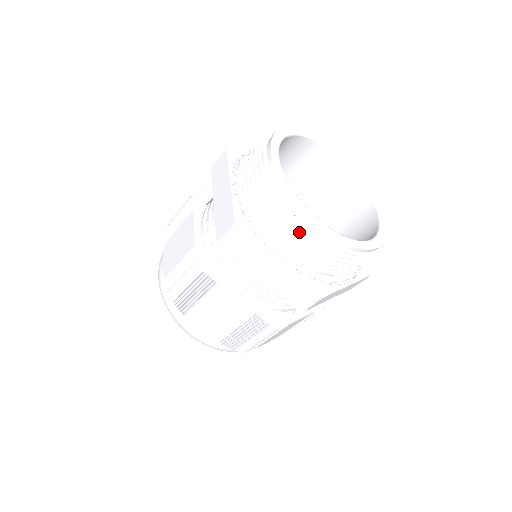
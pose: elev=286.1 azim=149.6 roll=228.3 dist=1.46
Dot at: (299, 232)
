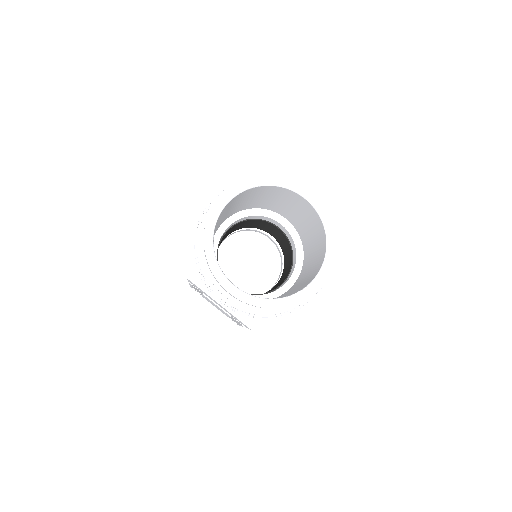
Dot at: occluded
